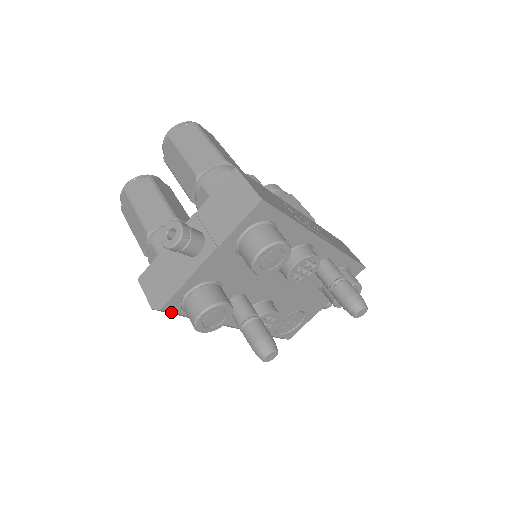
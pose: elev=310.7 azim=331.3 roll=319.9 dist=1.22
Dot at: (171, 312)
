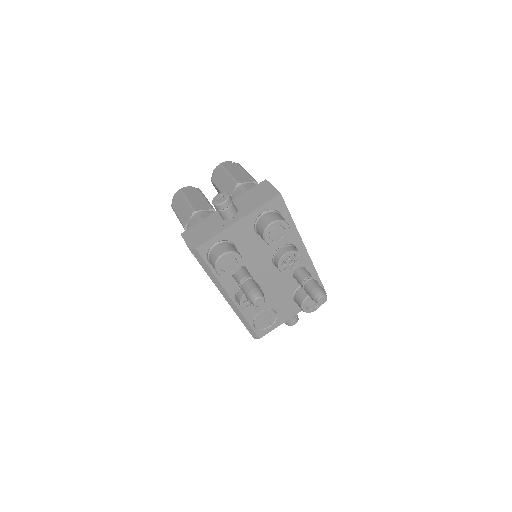
Dot at: (200, 255)
